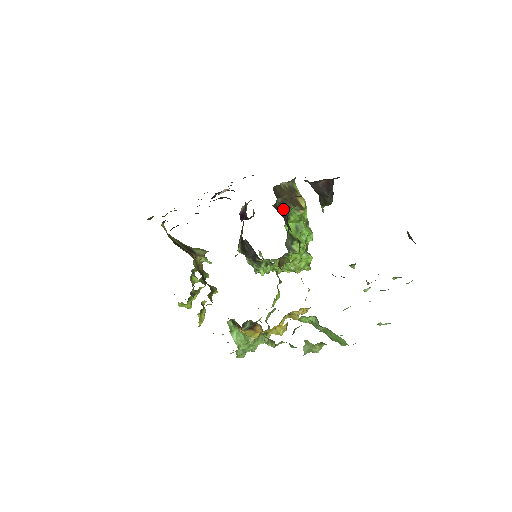
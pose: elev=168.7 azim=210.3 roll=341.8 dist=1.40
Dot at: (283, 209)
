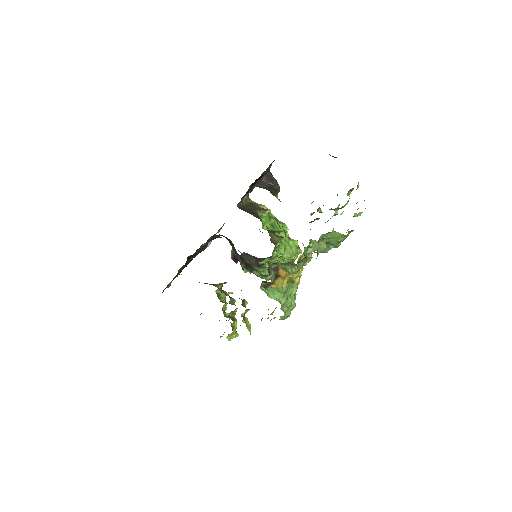
Dot at: (253, 215)
